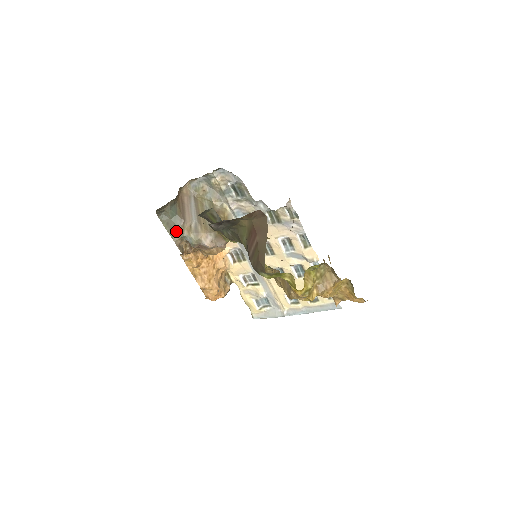
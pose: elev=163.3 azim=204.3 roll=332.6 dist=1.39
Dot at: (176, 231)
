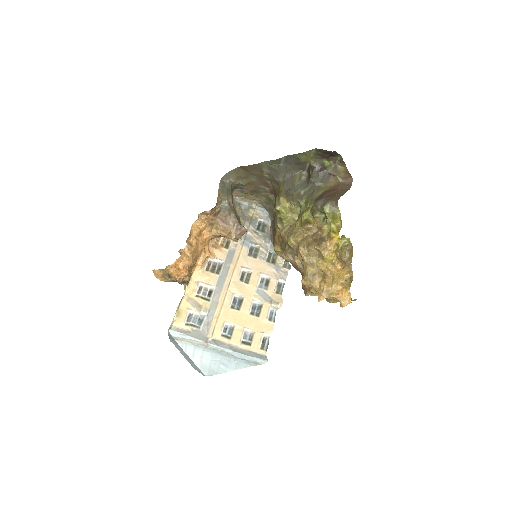
Dot at: (224, 194)
